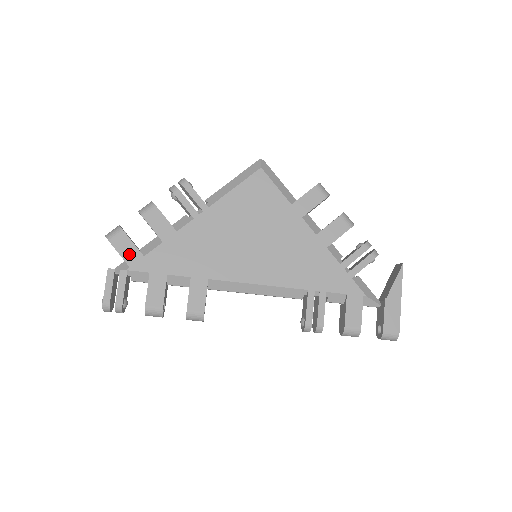
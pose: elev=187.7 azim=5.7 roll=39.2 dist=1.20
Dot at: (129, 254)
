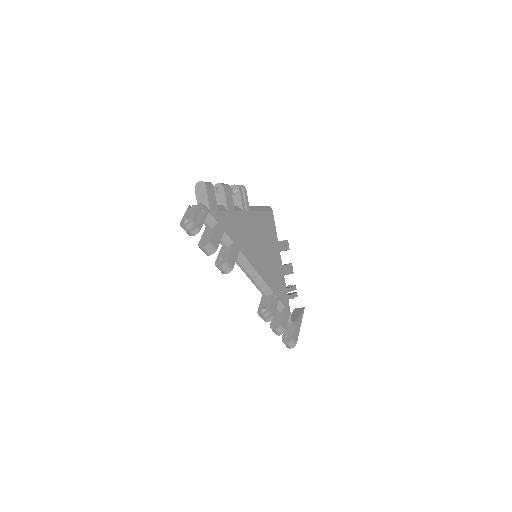
Dot at: (212, 203)
